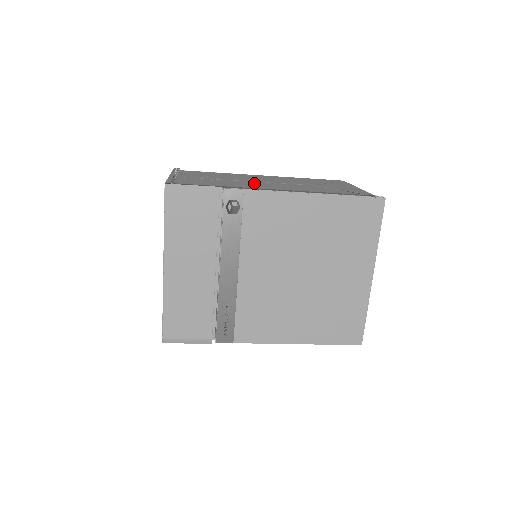
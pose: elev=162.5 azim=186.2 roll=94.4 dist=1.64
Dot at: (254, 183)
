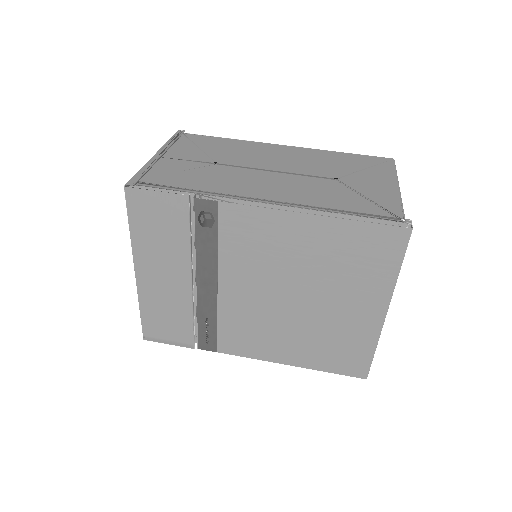
Dot at: (252, 175)
